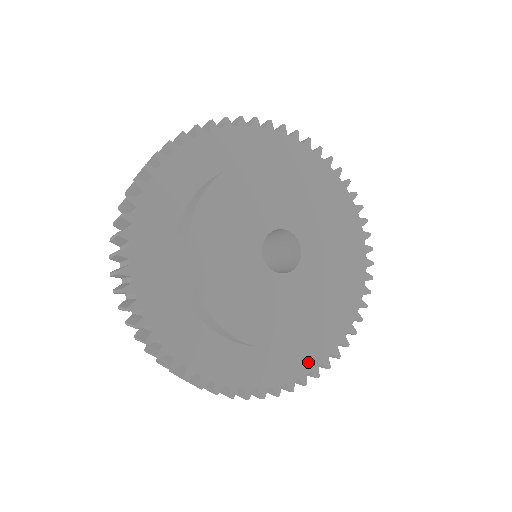
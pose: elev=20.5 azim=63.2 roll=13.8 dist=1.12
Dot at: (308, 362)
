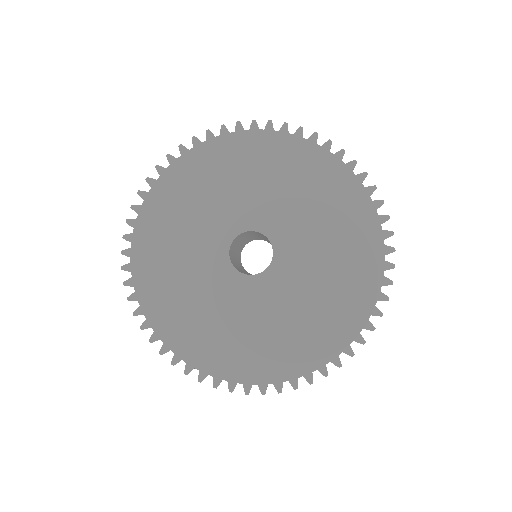
Dot at: (313, 360)
